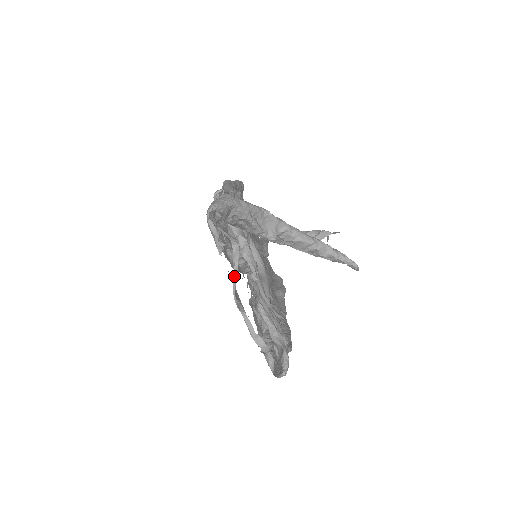
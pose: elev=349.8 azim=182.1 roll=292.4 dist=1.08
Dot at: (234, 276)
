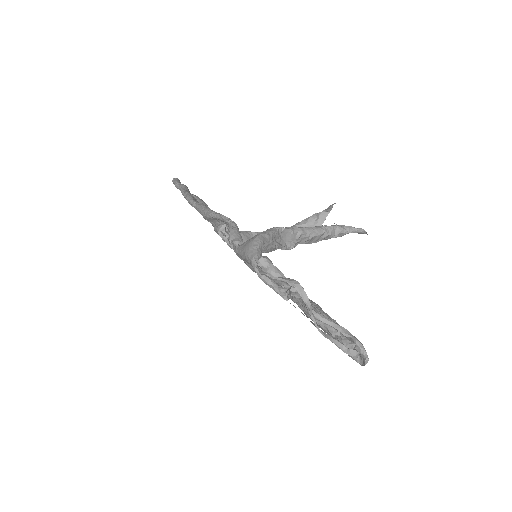
Dot at: (312, 314)
